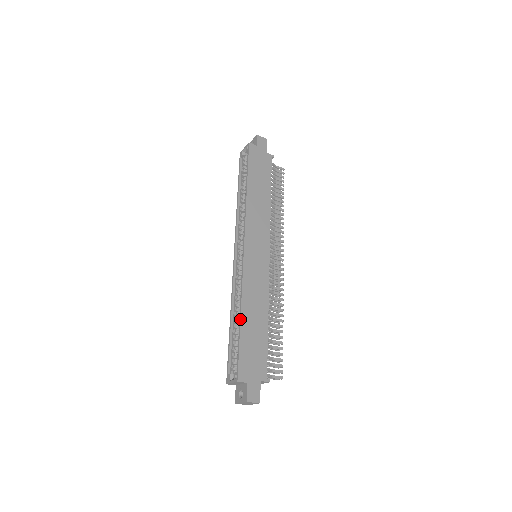
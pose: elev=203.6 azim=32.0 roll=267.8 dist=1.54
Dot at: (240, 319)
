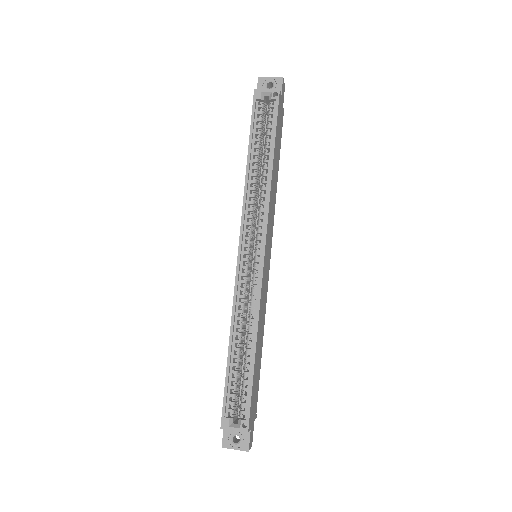
Dot at: (255, 353)
